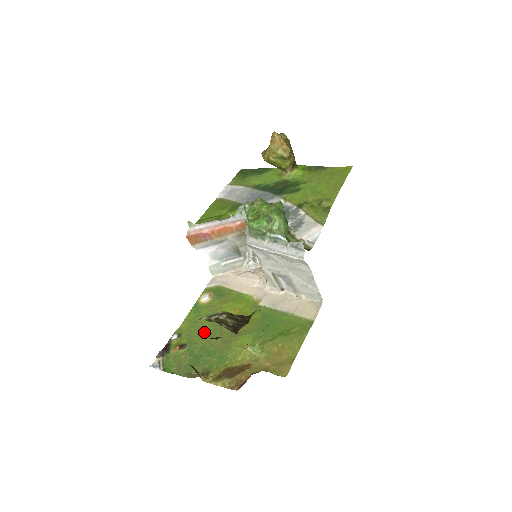
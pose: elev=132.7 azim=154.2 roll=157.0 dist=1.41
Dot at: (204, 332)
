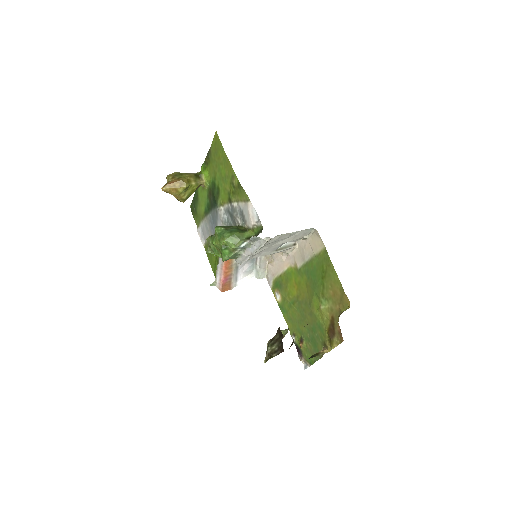
Dot at: (299, 320)
